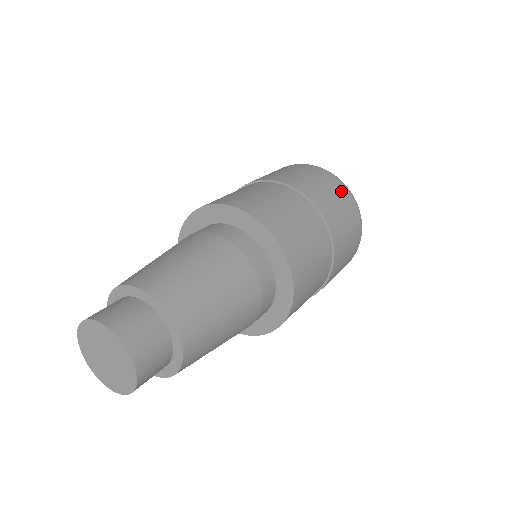
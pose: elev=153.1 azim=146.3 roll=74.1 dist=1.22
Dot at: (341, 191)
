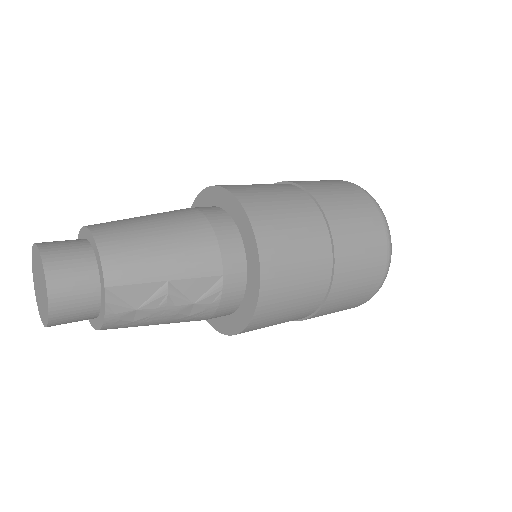
Dot at: occluded
